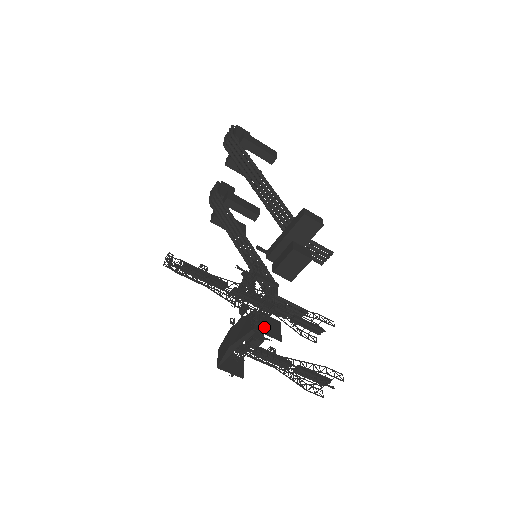
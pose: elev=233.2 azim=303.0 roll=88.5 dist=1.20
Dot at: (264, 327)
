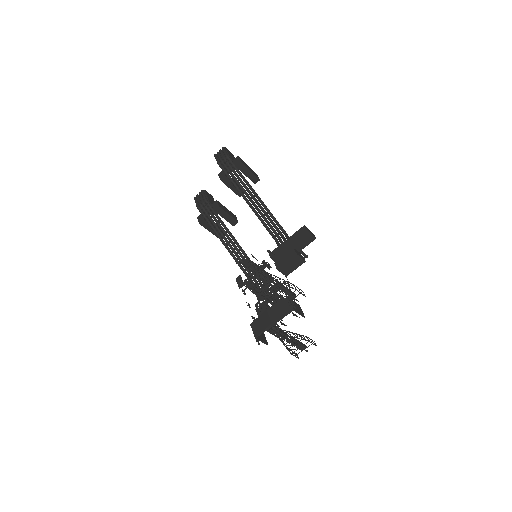
Dot at: (296, 309)
